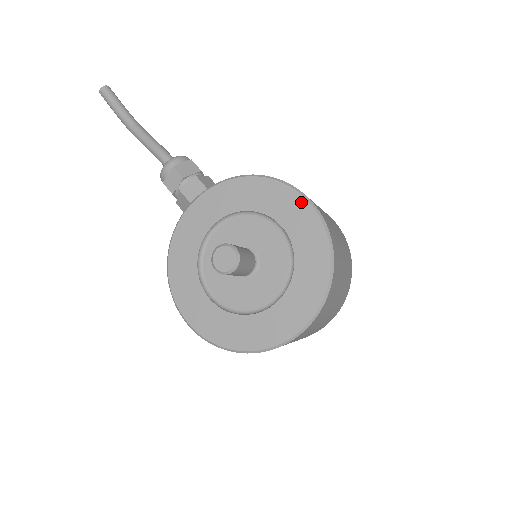
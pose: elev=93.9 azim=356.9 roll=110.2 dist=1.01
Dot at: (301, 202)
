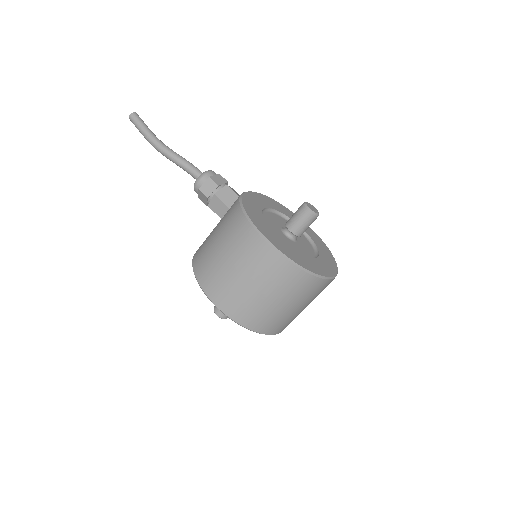
Dot at: occluded
